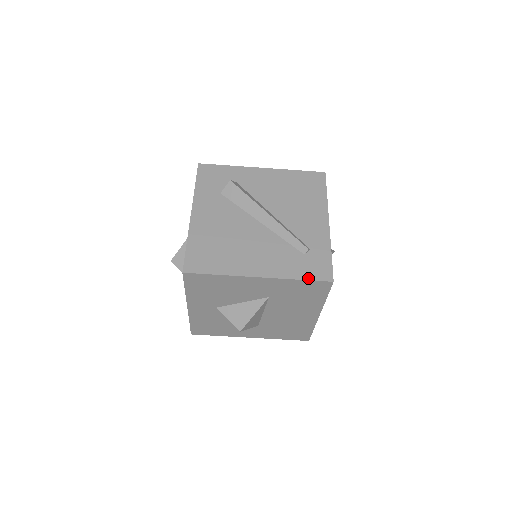
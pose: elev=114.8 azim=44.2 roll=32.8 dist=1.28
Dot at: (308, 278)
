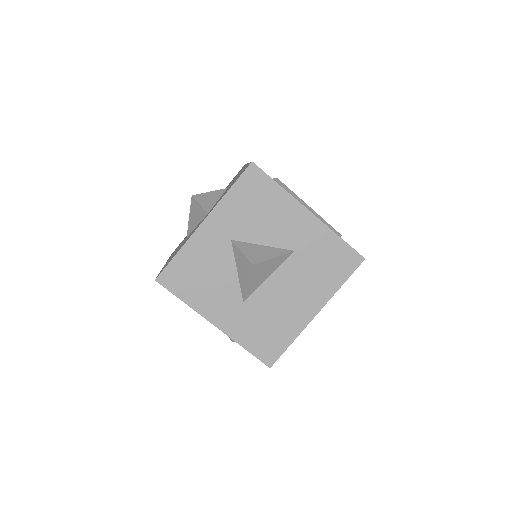
Dot at: (346, 242)
